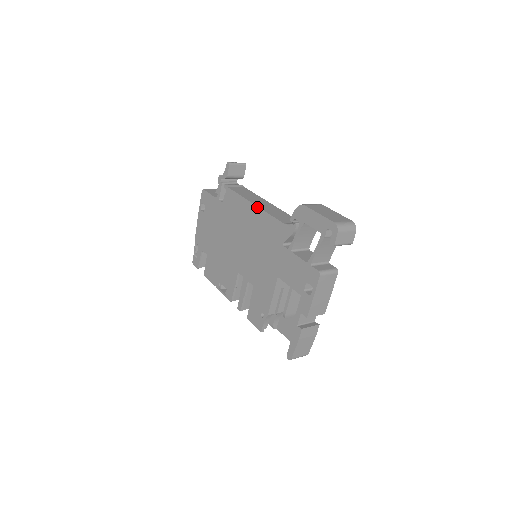
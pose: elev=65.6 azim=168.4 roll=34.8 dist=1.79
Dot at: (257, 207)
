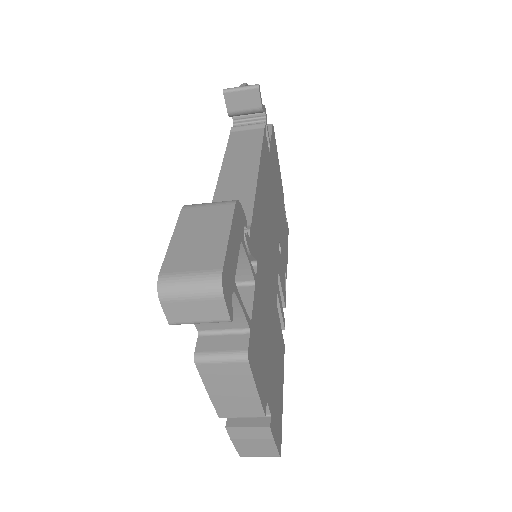
Dot at: (217, 181)
